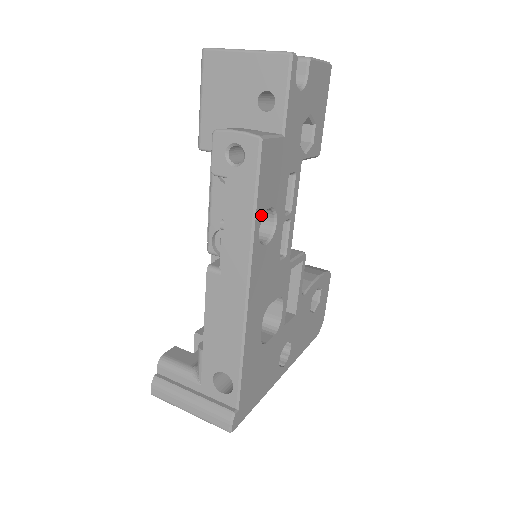
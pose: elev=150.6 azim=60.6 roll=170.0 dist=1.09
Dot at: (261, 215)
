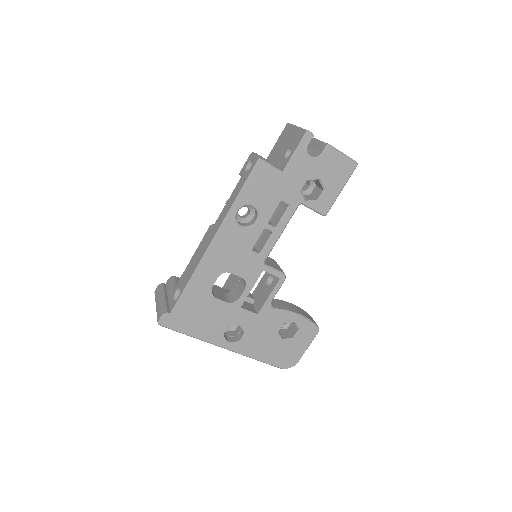
Dot at: (243, 204)
